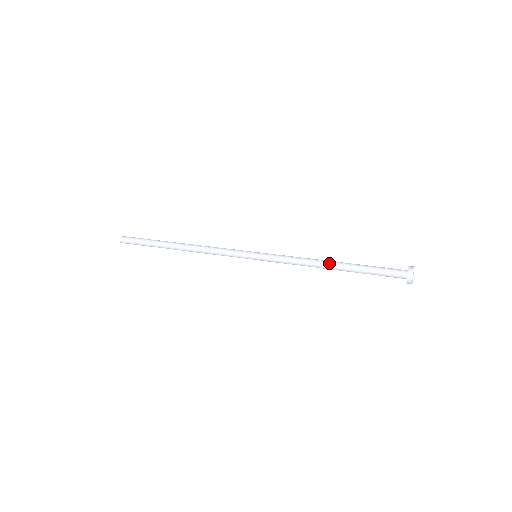
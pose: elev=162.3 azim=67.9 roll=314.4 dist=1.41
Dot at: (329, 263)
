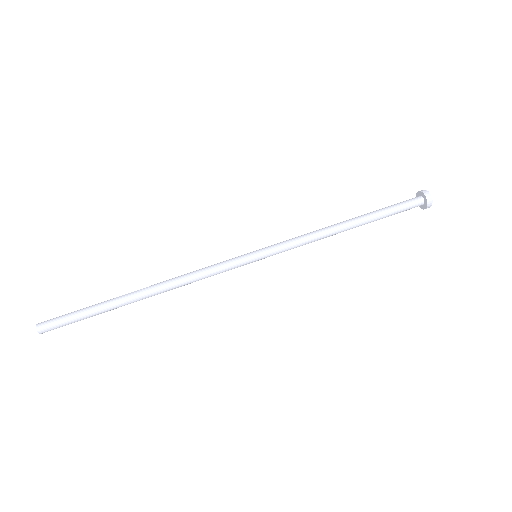
Dot at: (346, 225)
